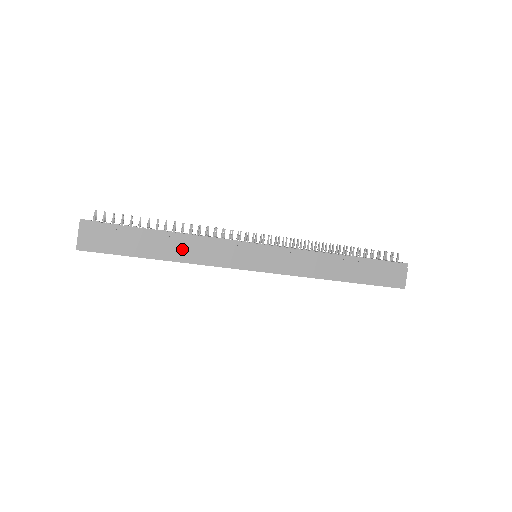
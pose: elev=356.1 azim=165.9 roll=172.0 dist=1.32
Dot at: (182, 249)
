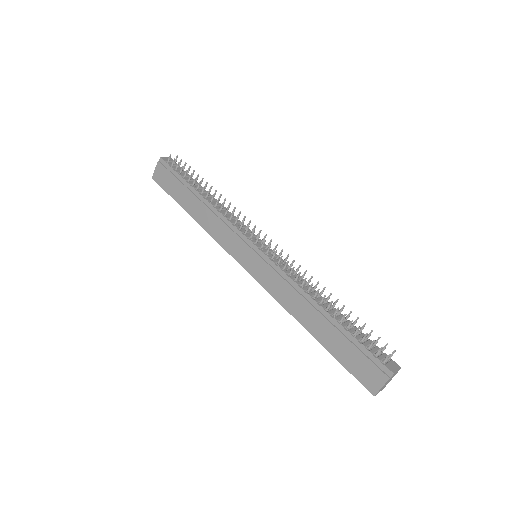
Dot at: (204, 215)
